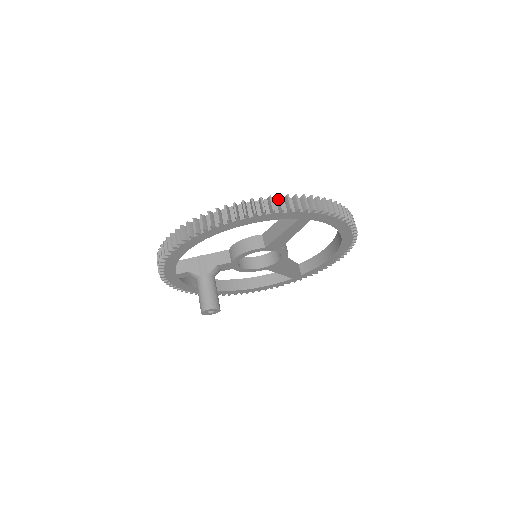
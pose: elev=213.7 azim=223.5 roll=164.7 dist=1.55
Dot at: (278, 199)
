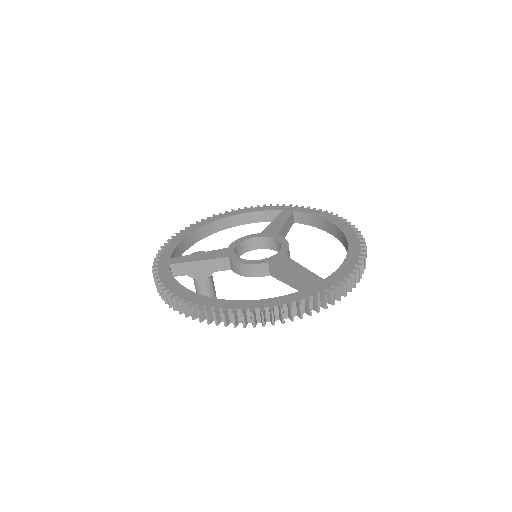
Dot at: (299, 308)
